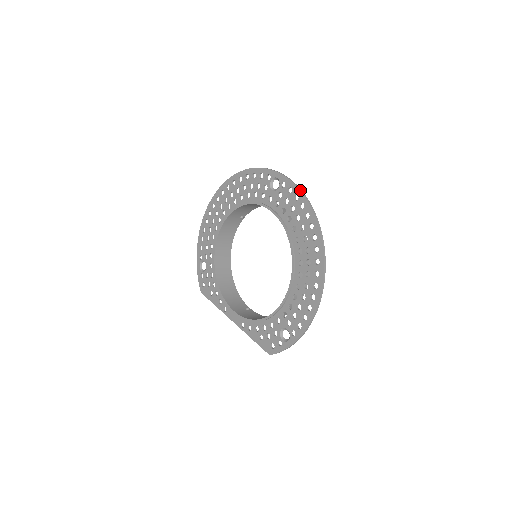
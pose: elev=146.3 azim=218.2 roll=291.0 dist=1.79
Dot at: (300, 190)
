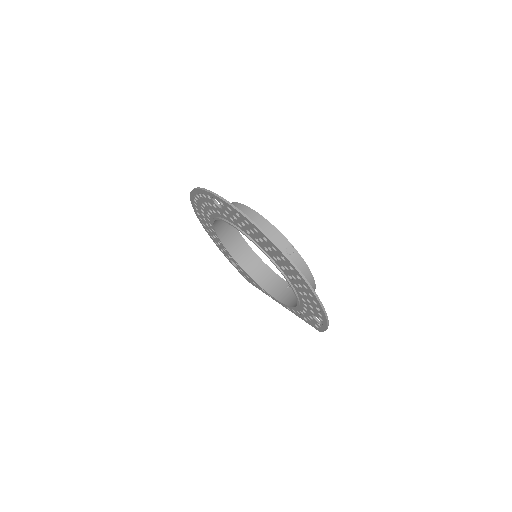
Dot at: (234, 209)
